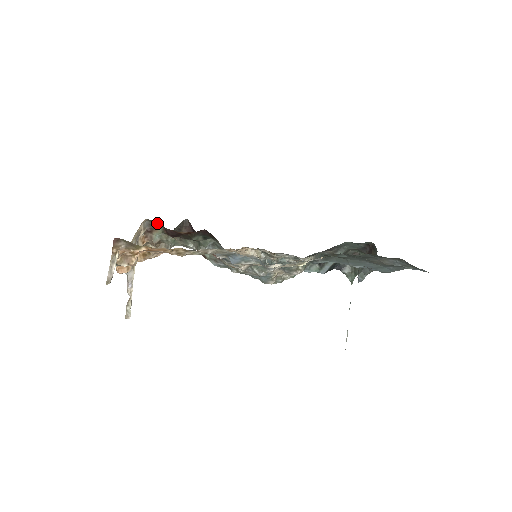
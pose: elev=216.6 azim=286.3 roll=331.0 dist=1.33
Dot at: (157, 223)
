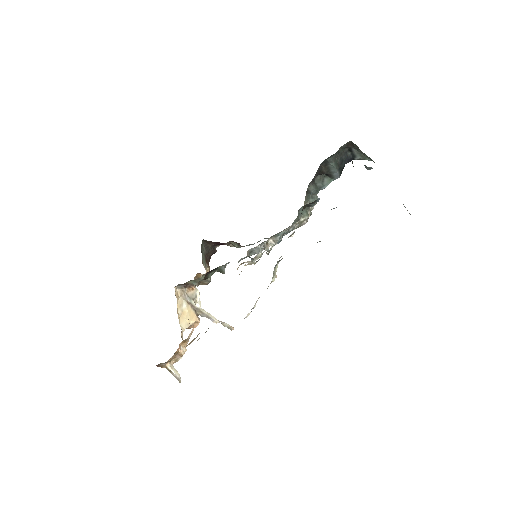
Dot at: (182, 284)
